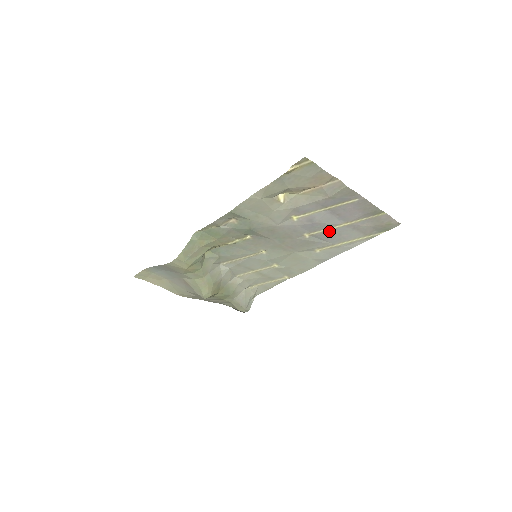
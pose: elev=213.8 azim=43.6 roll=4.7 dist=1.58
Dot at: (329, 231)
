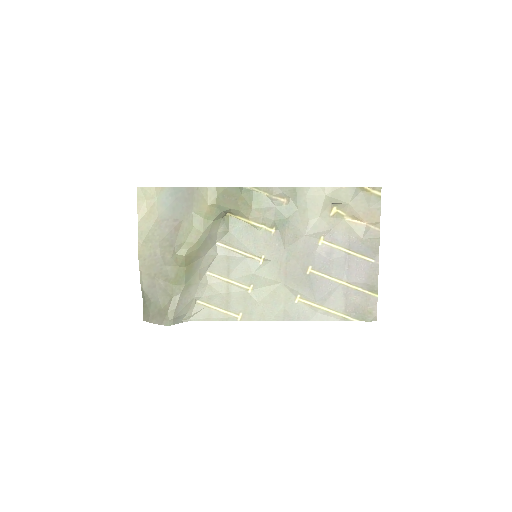
Dot at: (327, 281)
